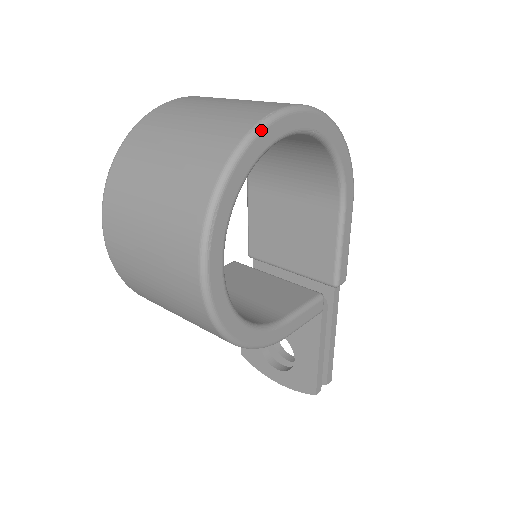
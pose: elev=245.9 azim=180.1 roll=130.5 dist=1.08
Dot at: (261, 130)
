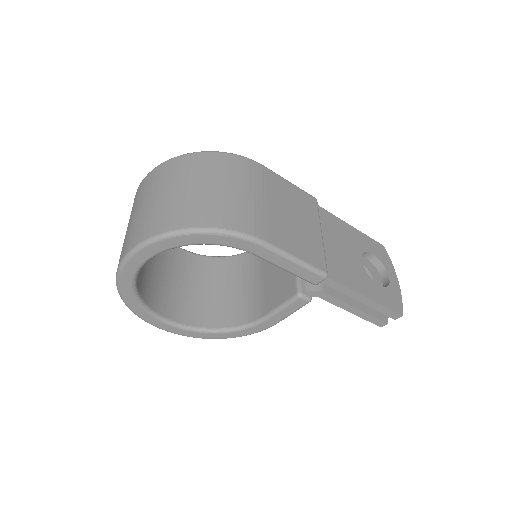
Dot at: (118, 283)
